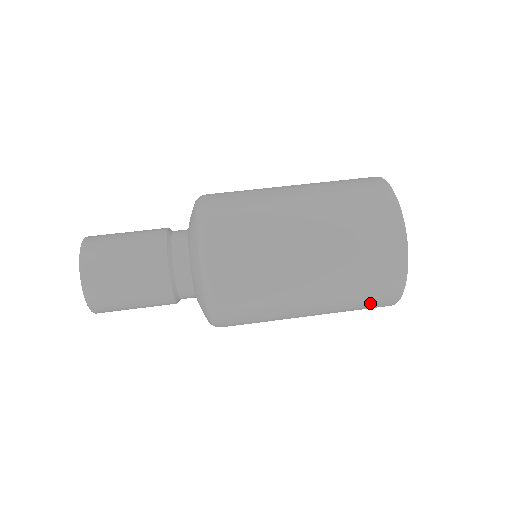
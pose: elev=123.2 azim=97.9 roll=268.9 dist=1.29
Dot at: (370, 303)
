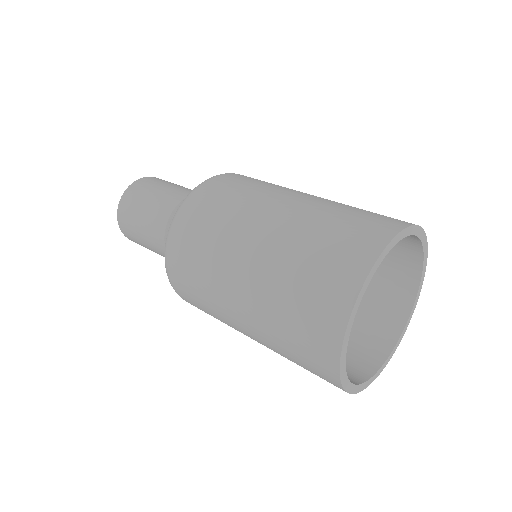
Dot at: (308, 367)
